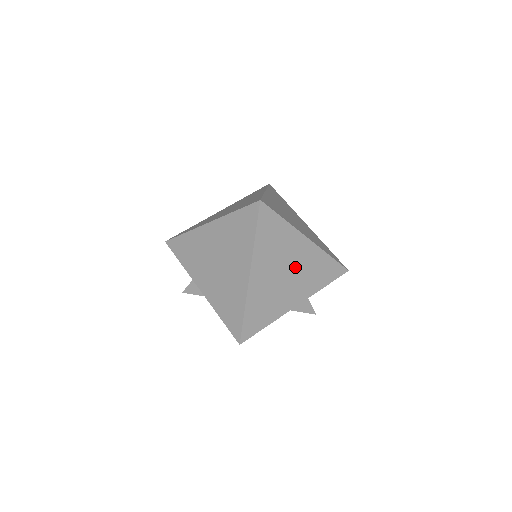
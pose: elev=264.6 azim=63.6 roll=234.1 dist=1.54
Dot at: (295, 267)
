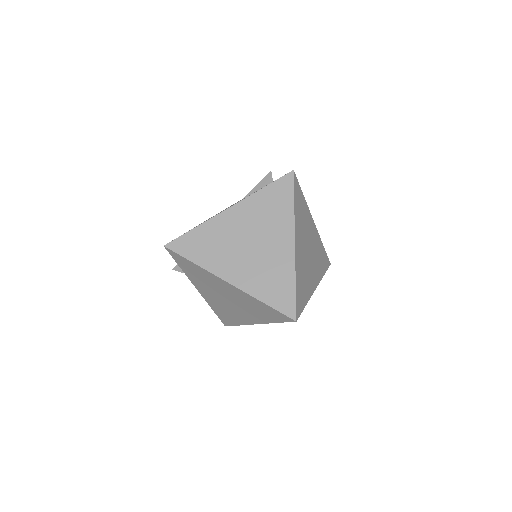
Dot at: occluded
